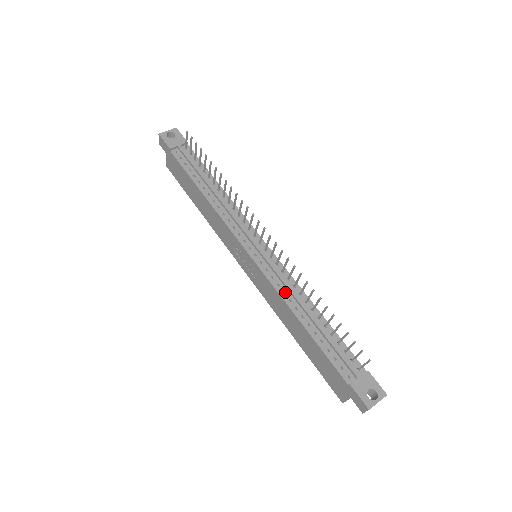
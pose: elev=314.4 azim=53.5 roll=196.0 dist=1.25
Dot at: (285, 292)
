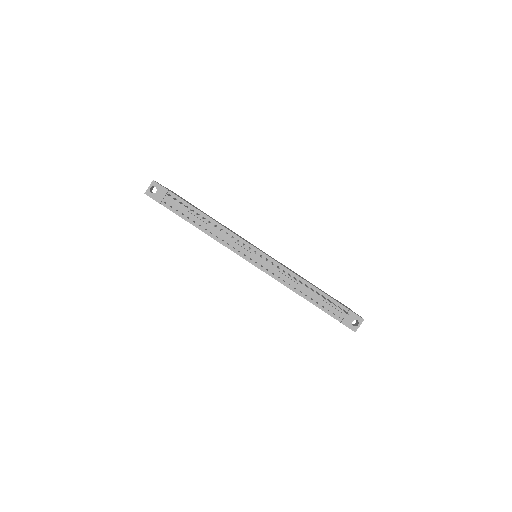
Dot at: (285, 280)
